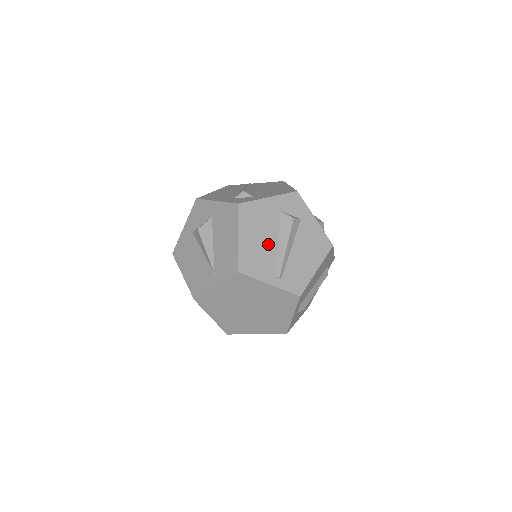
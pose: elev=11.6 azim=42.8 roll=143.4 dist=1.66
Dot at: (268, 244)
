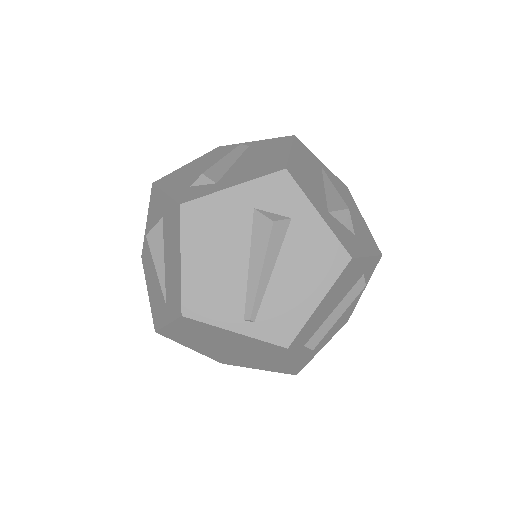
Dot at: (232, 267)
